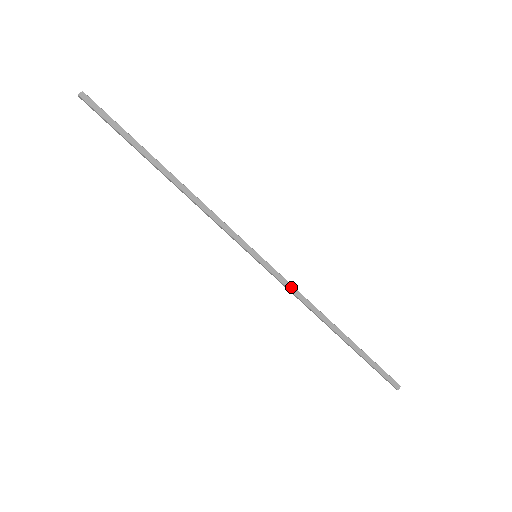
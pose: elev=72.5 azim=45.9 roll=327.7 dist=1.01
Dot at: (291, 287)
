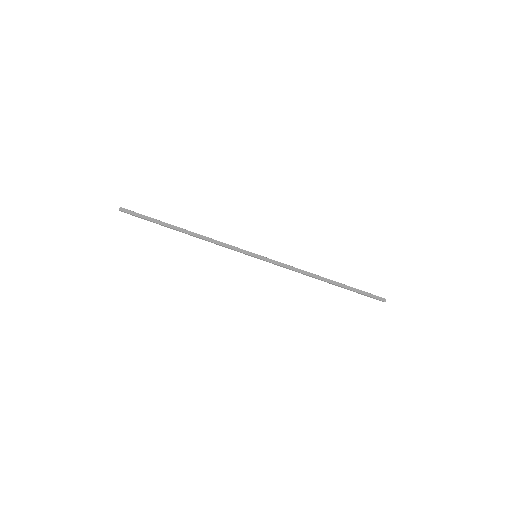
Dot at: (286, 265)
